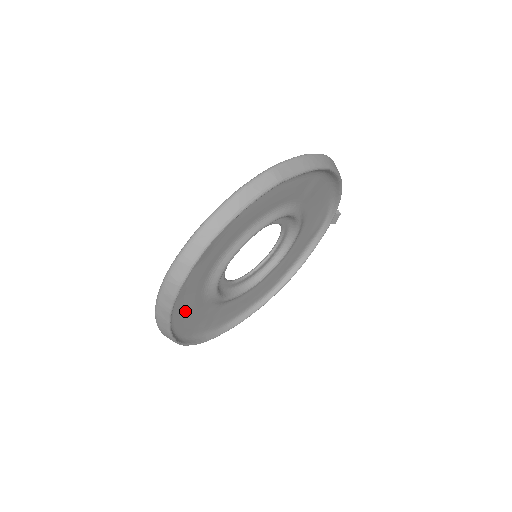
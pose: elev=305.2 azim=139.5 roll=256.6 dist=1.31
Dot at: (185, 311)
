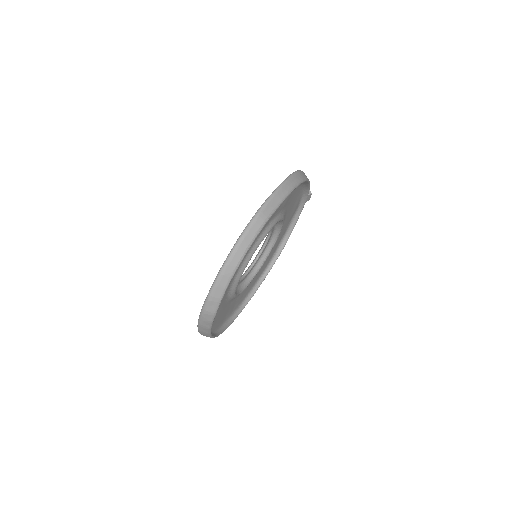
Dot at: (217, 317)
